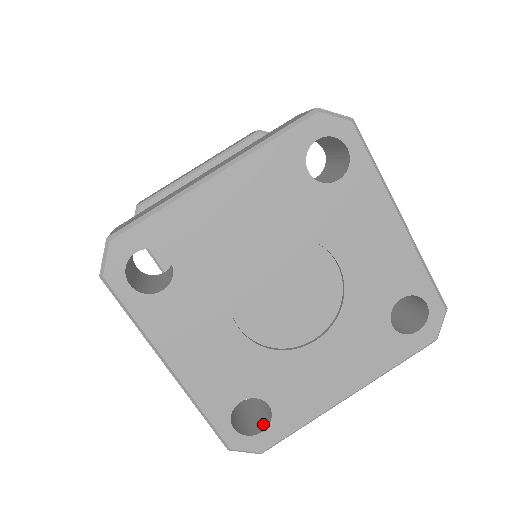
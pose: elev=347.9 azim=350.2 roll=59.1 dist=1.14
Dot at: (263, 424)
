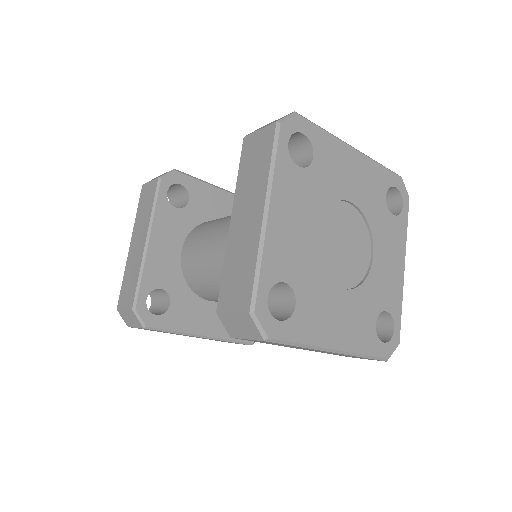
Dot at: occluded
